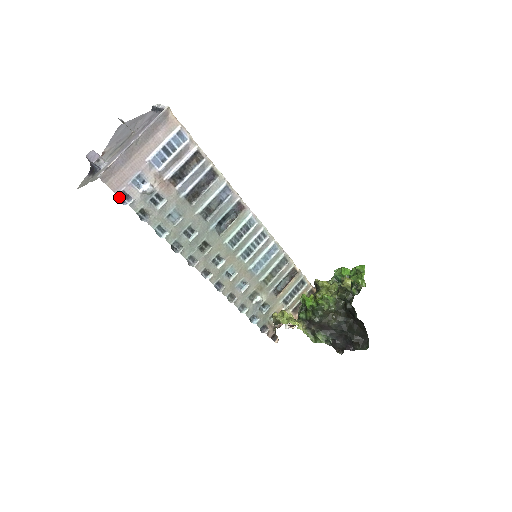
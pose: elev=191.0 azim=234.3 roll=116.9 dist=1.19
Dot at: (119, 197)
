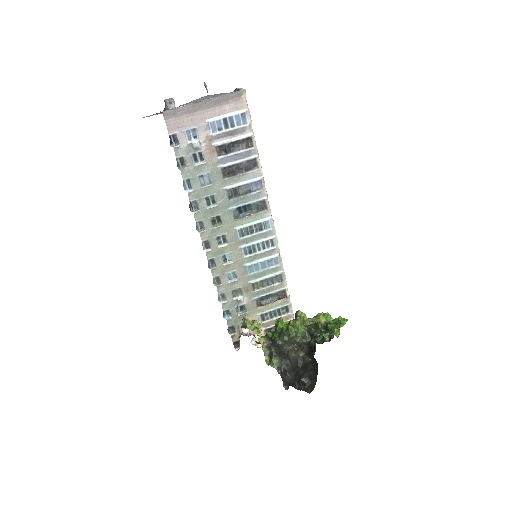
Dot at: (170, 137)
